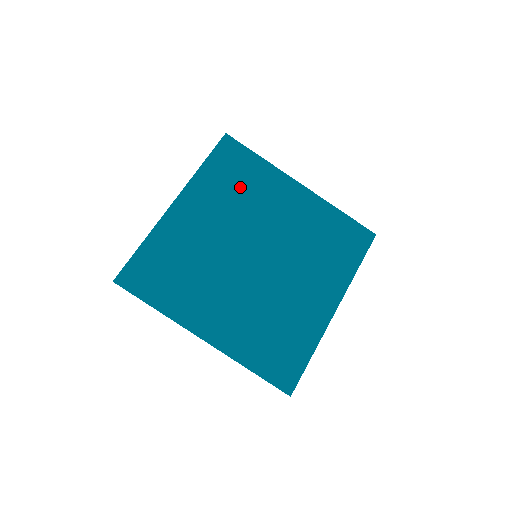
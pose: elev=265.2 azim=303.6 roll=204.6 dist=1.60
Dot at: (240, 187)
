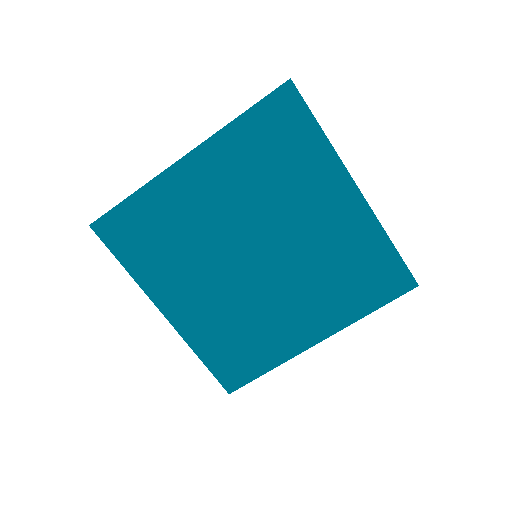
Dot at: (275, 166)
